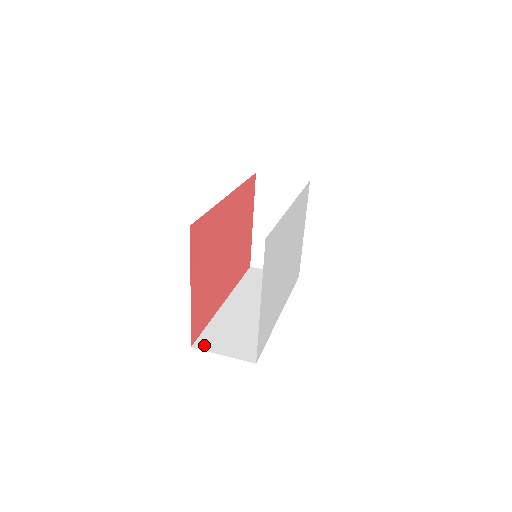
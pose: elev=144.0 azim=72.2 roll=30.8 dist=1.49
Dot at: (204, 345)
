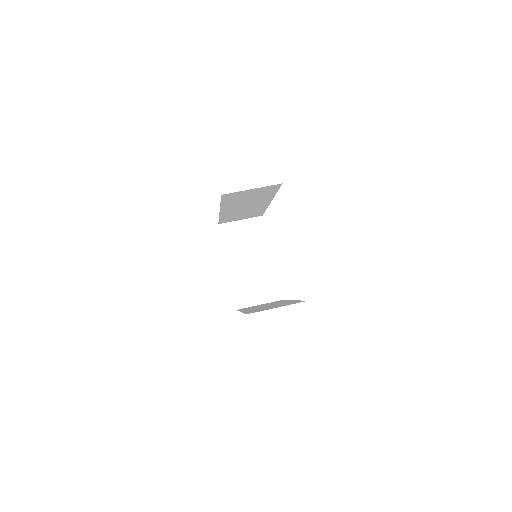
Dot at: occluded
